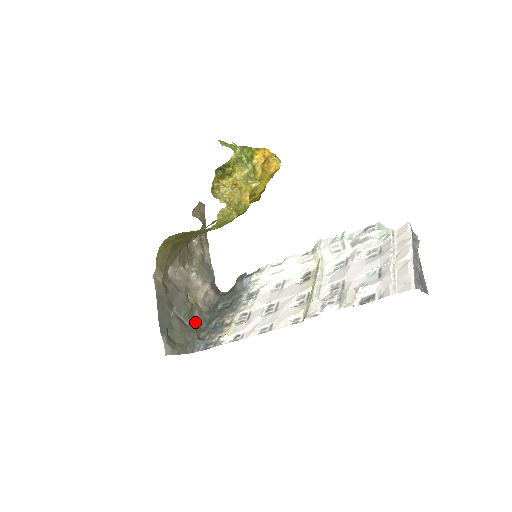
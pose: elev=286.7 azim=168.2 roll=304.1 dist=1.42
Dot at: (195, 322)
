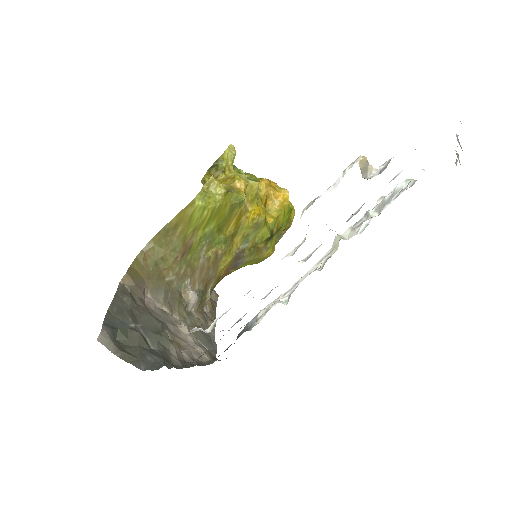
Dot at: (168, 357)
